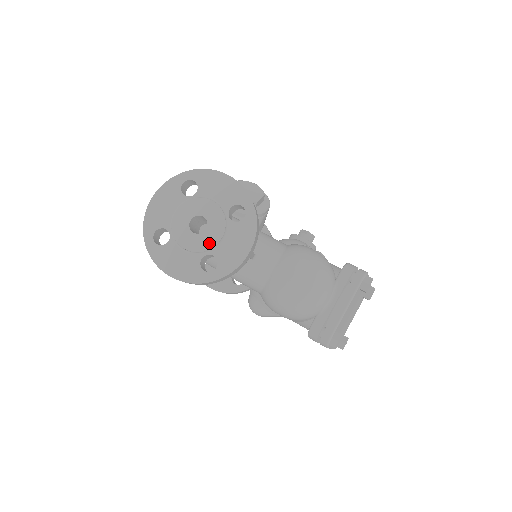
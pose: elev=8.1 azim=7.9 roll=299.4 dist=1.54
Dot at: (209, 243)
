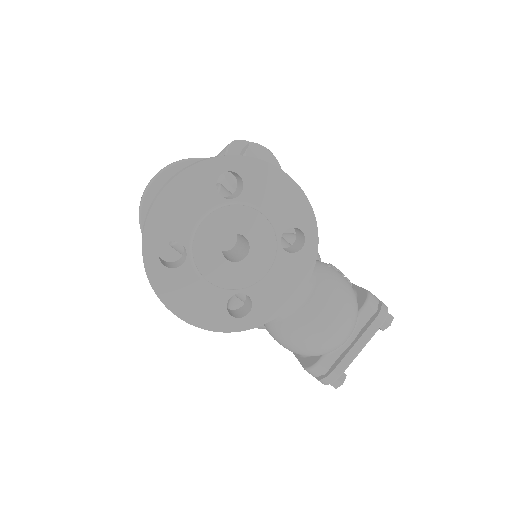
Dot at: (247, 278)
